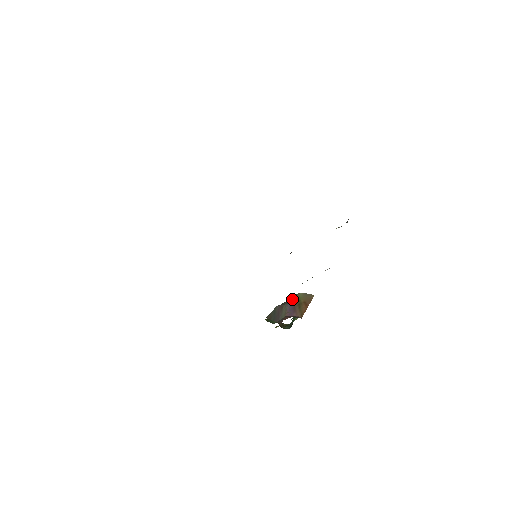
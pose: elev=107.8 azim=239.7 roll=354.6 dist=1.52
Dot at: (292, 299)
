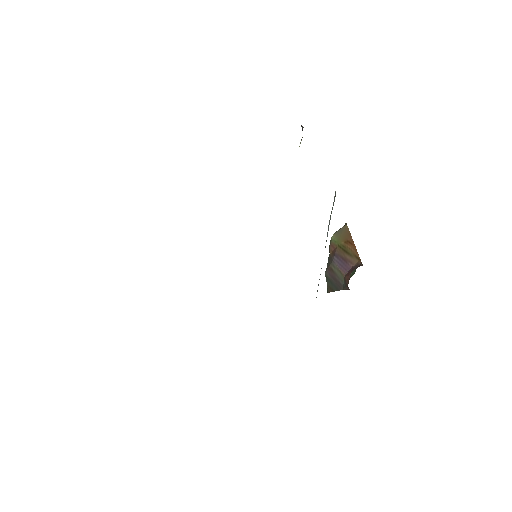
Dot at: (331, 251)
